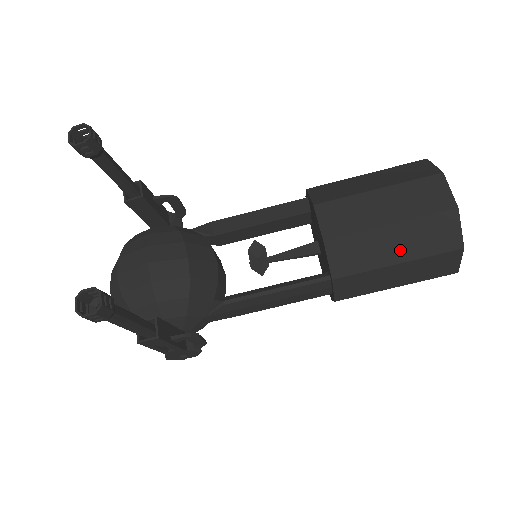
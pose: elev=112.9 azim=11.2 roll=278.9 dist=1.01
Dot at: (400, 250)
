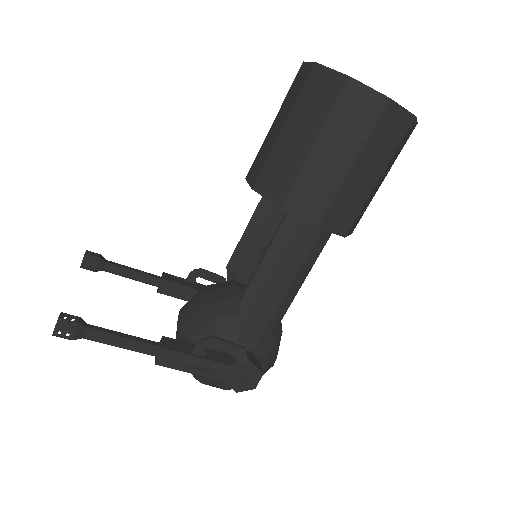
Dot at: (305, 135)
